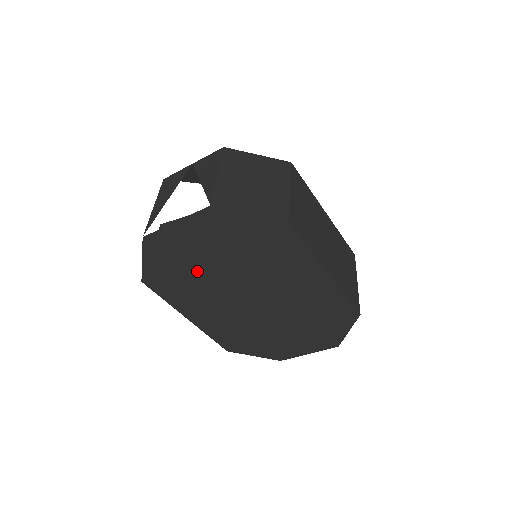
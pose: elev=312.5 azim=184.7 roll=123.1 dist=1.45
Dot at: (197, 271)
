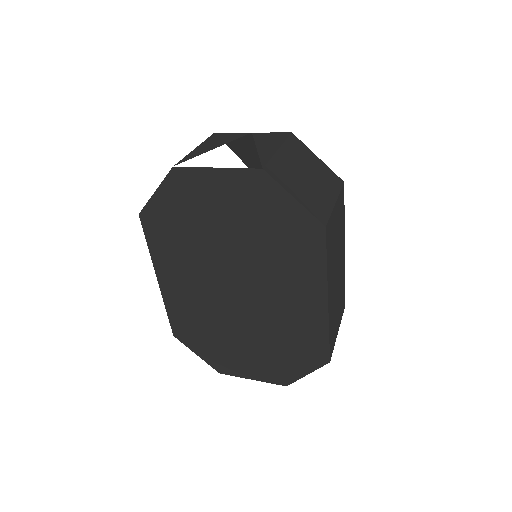
Dot at: (202, 232)
